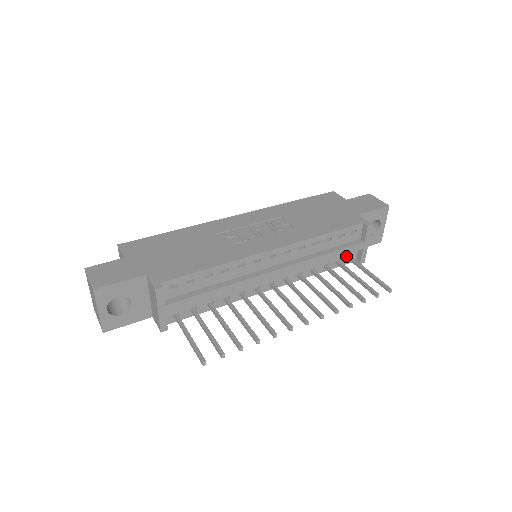
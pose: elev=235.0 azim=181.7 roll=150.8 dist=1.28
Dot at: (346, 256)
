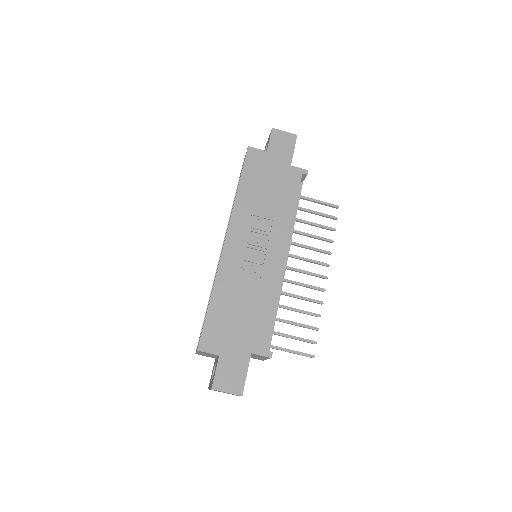
Dot at: occluded
